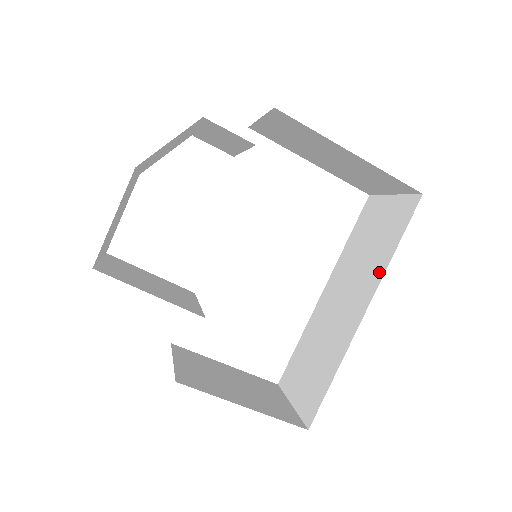
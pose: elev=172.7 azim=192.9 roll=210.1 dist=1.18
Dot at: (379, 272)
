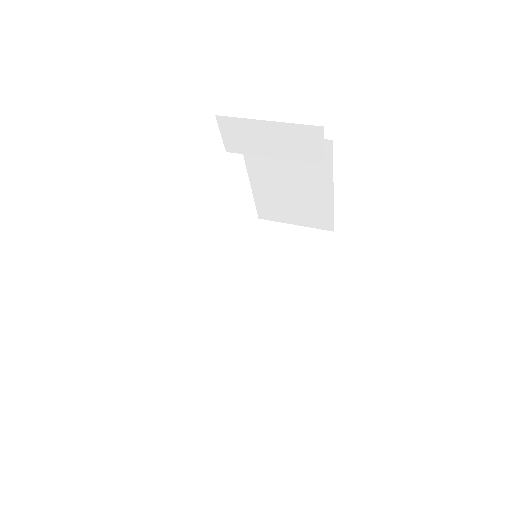
Dot at: (311, 283)
